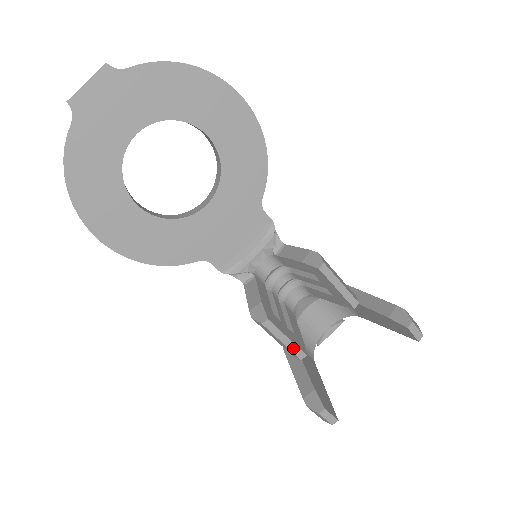
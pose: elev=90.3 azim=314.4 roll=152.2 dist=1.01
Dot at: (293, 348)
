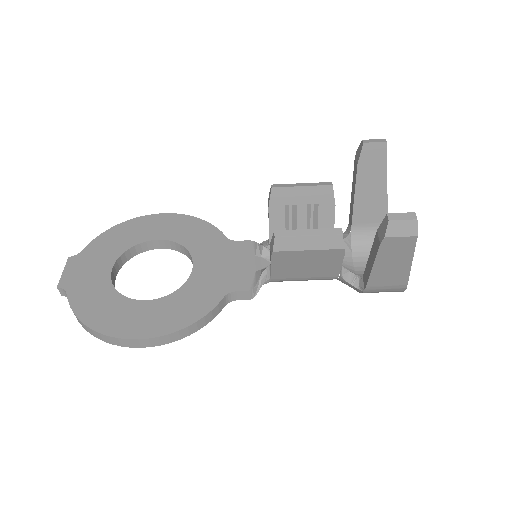
Dot at: (323, 232)
